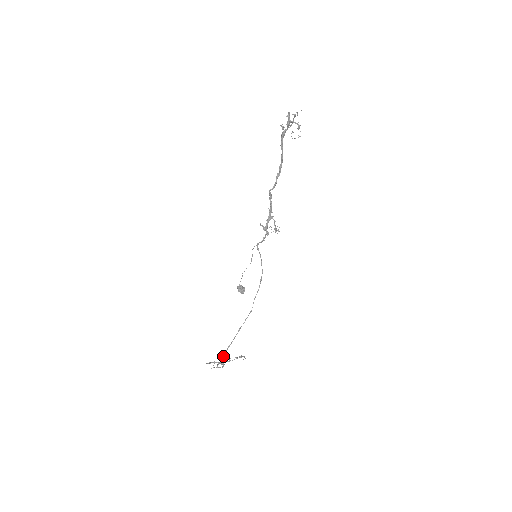
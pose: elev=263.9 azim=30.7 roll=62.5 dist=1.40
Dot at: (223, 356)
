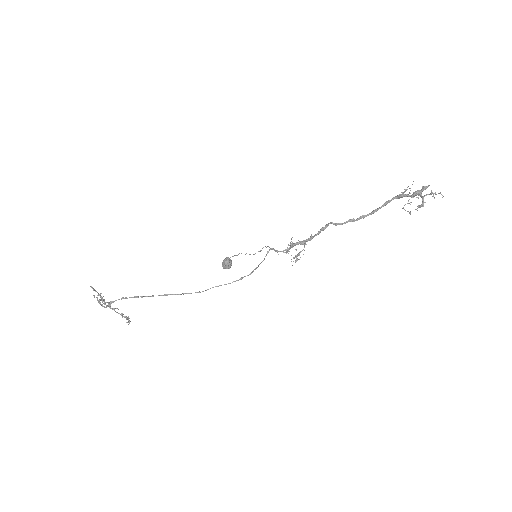
Dot at: occluded
